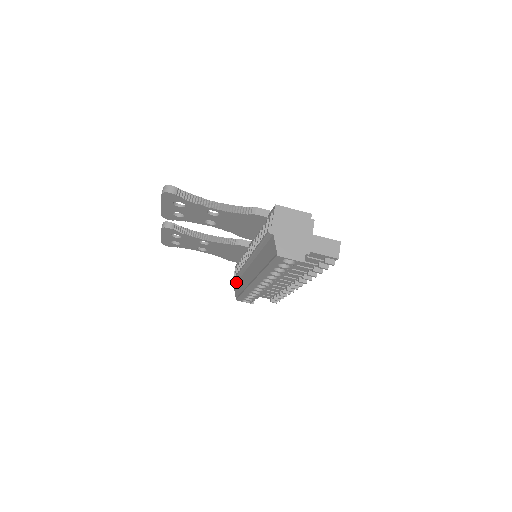
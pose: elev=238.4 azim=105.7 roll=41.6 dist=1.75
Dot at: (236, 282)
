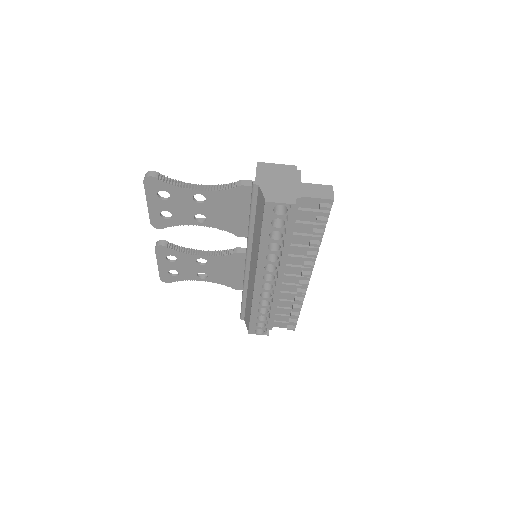
Dot at: (245, 310)
